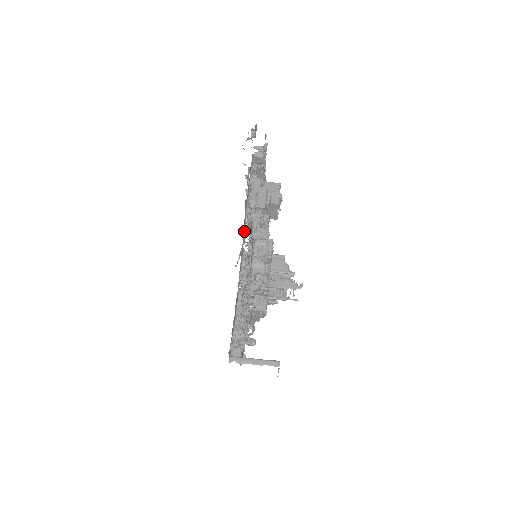
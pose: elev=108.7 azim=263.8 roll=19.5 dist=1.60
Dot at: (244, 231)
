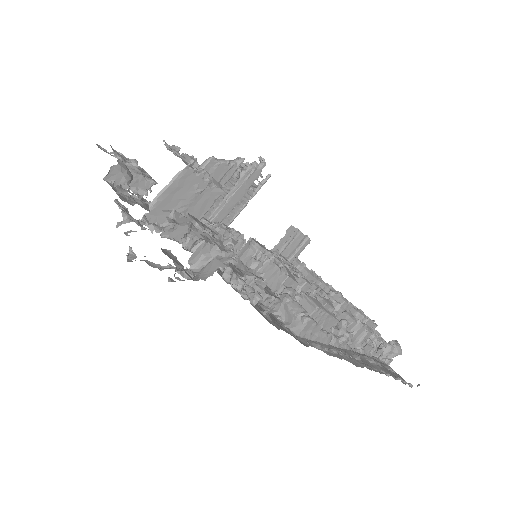
Dot at: occluded
